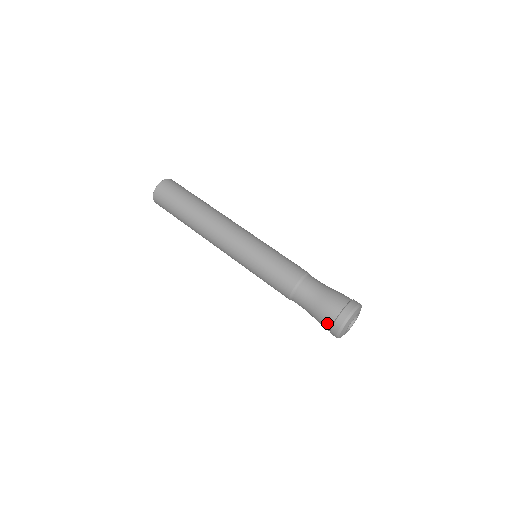
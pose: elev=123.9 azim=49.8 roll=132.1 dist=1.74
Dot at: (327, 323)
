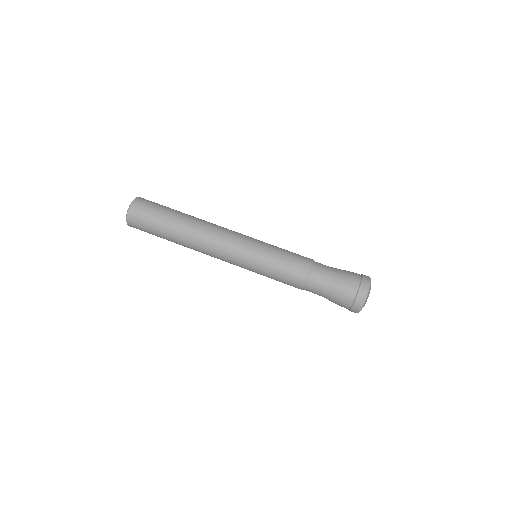
Dot at: occluded
